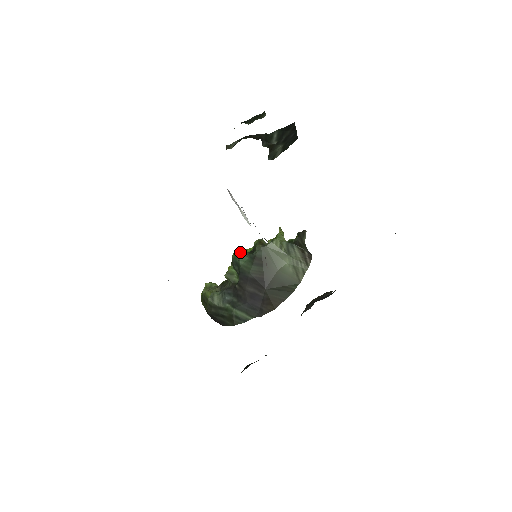
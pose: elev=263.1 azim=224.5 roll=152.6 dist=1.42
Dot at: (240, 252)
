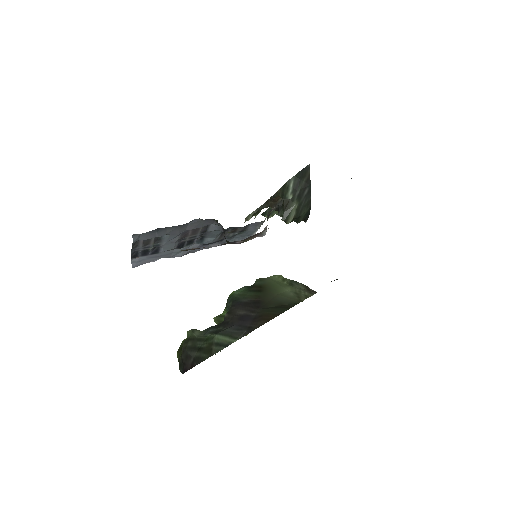
Dot at: occluded
